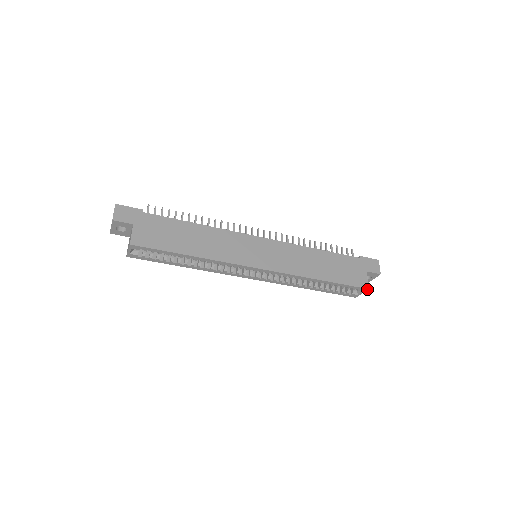
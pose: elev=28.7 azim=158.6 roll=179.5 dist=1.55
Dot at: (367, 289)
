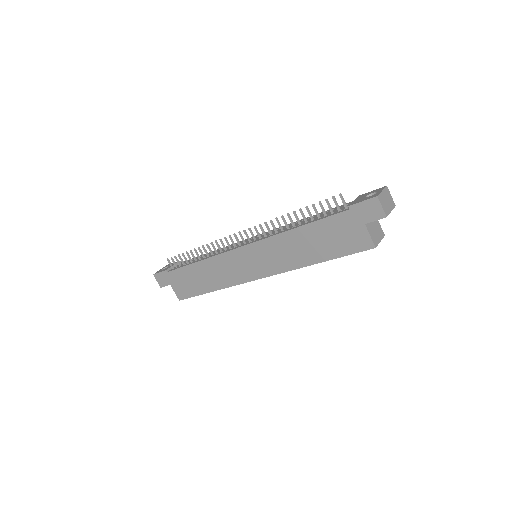
Dot at: (374, 247)
